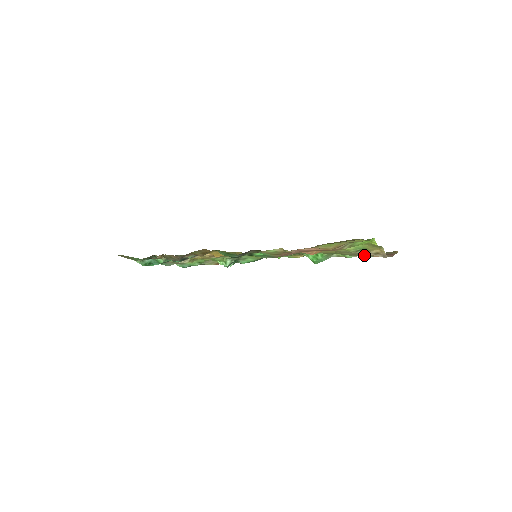
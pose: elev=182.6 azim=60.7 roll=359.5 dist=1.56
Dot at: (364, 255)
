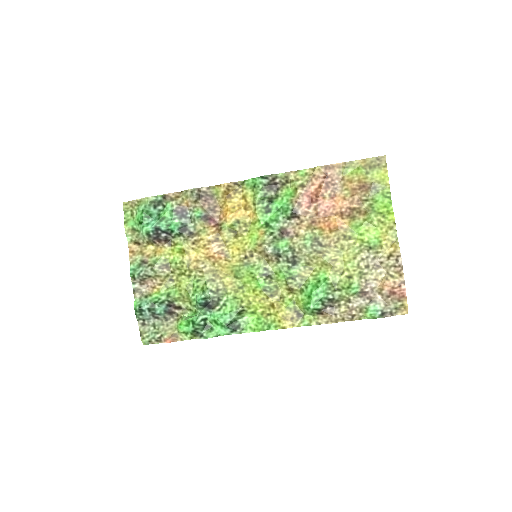
Dot at: (372, 284)
